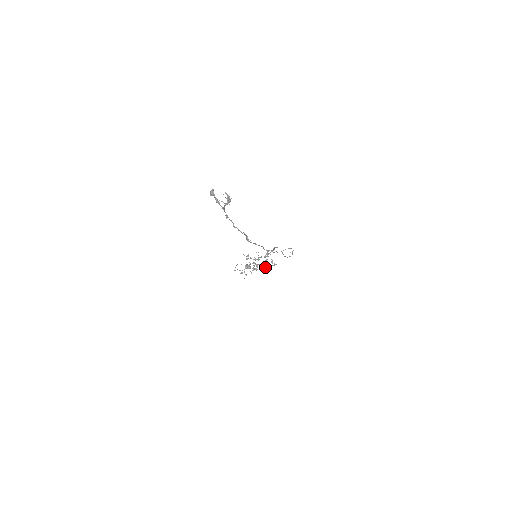
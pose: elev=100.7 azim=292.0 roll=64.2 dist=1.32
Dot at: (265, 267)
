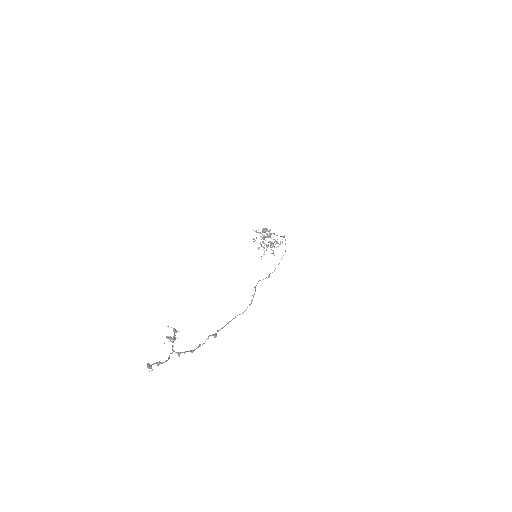
Dot at: occluded
